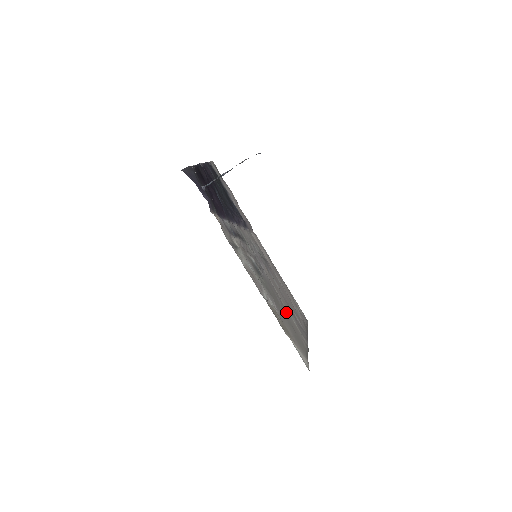
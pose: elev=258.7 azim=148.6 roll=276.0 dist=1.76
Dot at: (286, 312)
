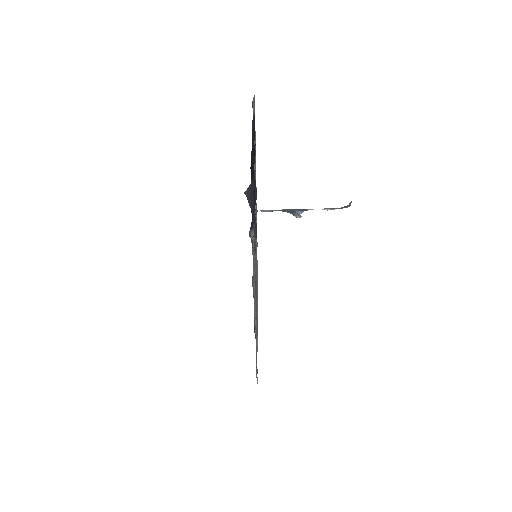
Dot at: occluded
